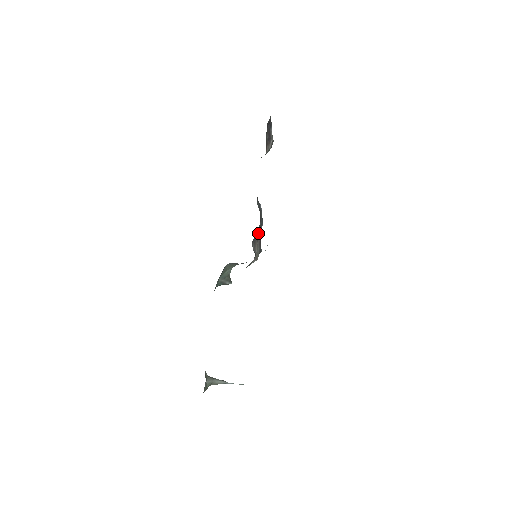
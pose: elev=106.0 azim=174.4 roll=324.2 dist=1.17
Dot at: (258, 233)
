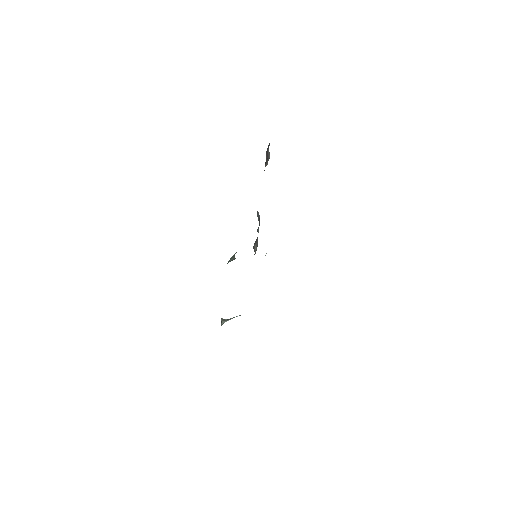
Dot at: (257, 237)
